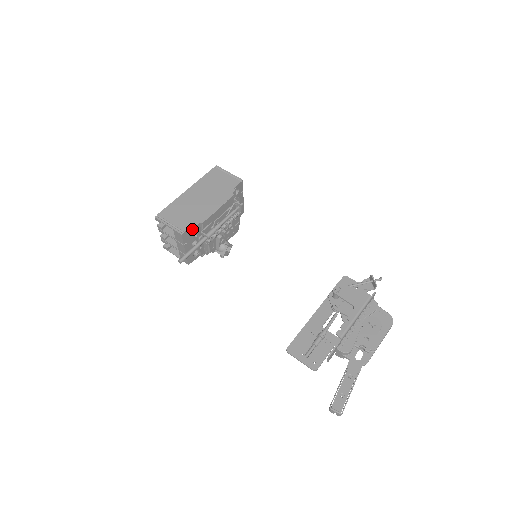
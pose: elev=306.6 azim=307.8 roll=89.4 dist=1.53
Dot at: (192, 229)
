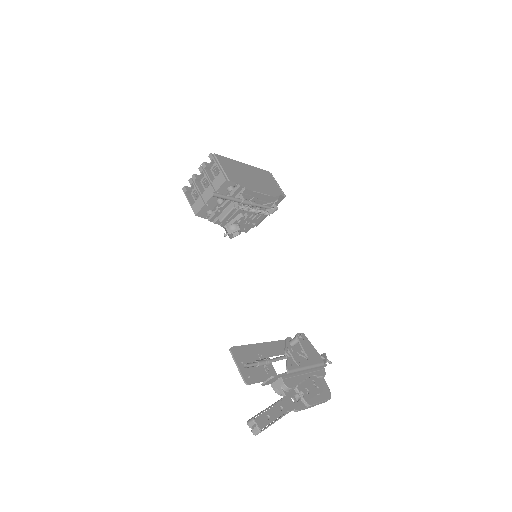
Dot at: (231, 188)
